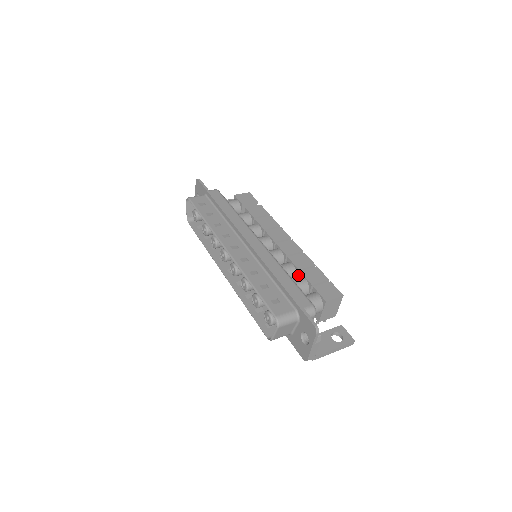
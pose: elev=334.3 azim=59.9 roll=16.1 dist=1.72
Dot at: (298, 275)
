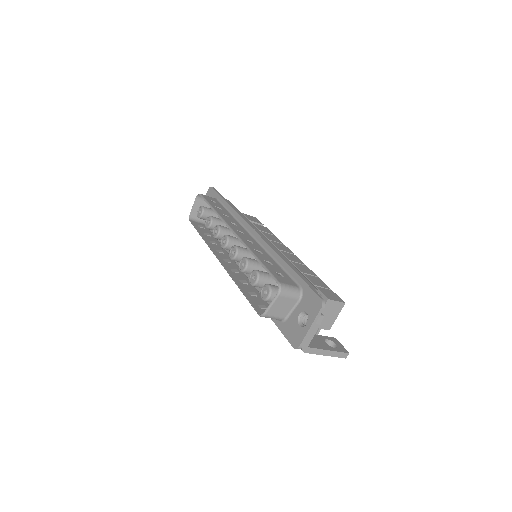
Dot at: occluded
